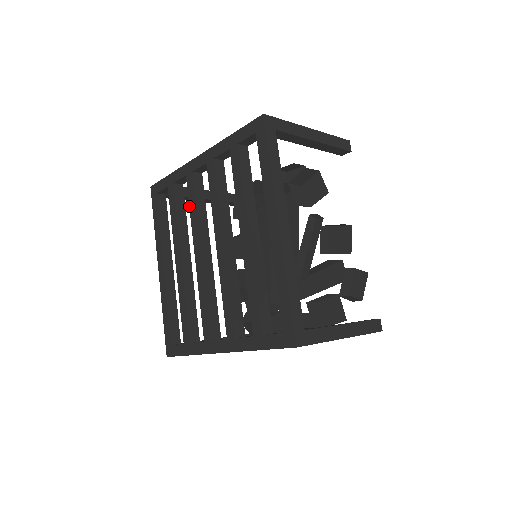
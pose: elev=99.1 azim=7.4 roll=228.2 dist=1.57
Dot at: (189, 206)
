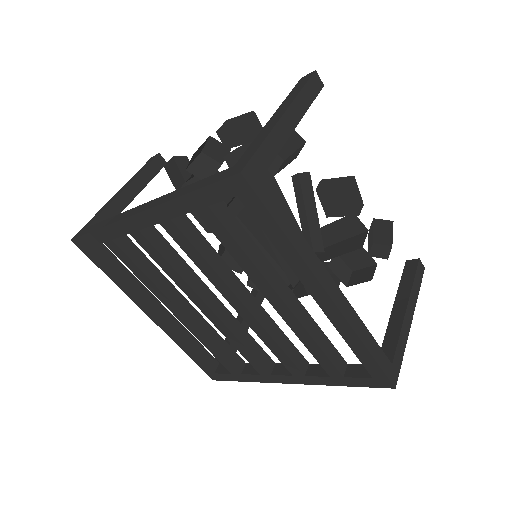
Dot at: occluded
